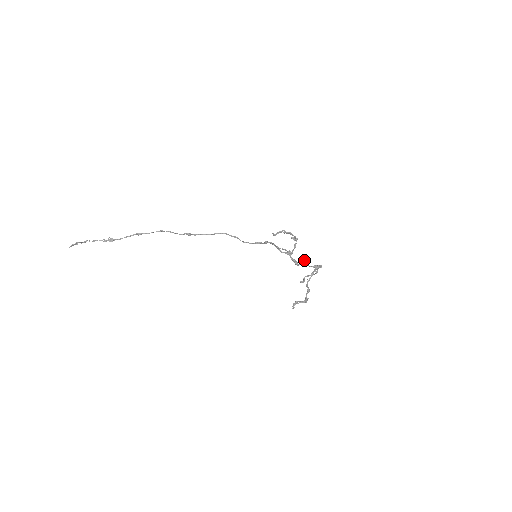
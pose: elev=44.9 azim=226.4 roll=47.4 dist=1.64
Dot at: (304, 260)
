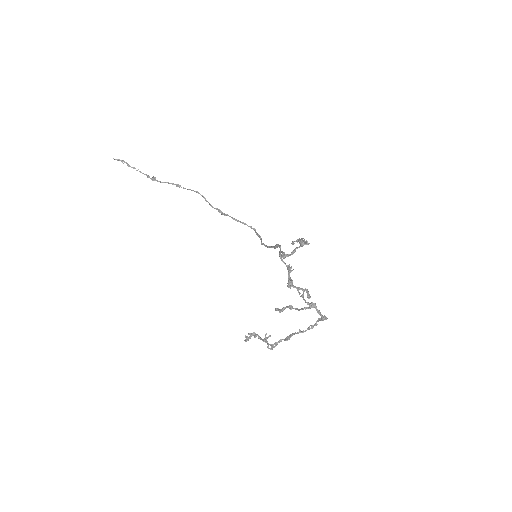
Dot at: (304, 289)
